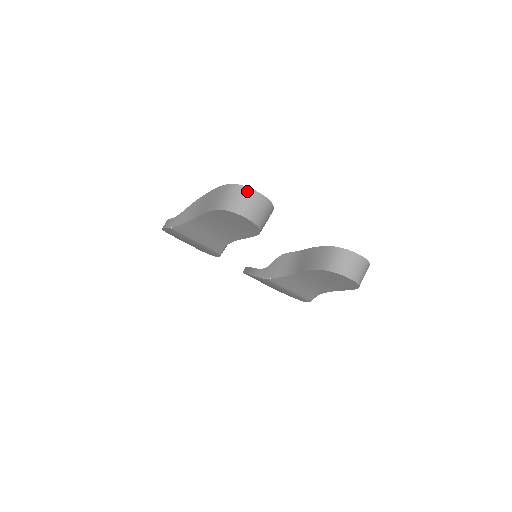
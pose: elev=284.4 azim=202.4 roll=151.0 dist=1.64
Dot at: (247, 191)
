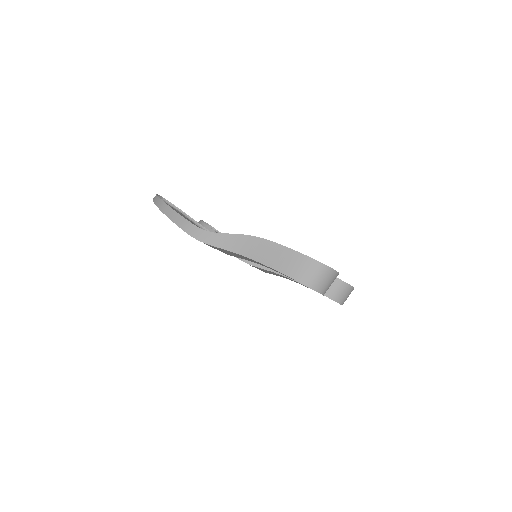
Dot at: (332, 273)
